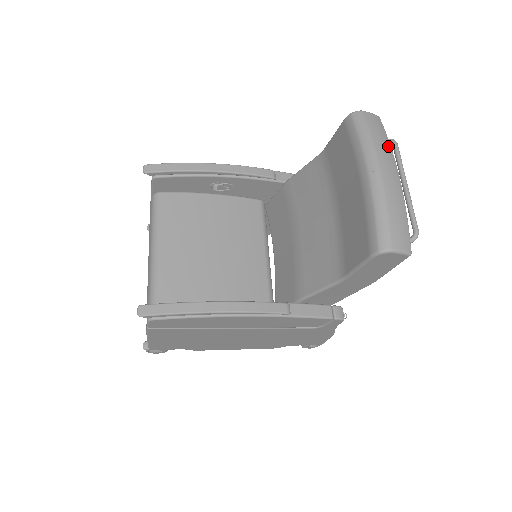
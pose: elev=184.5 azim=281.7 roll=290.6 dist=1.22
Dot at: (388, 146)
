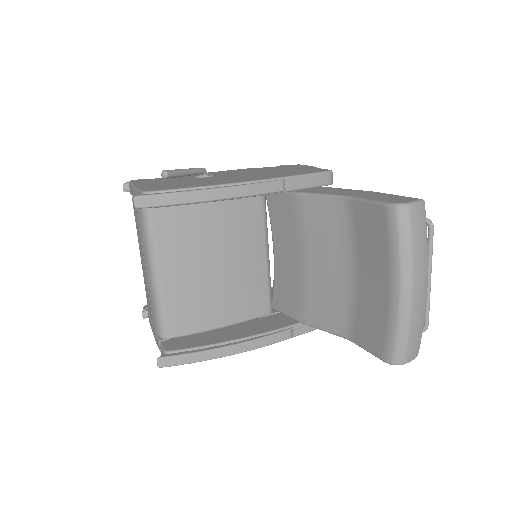
Dot at: (425, 250)
